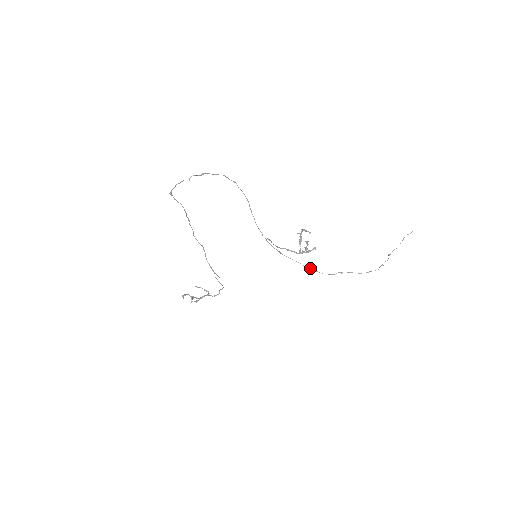
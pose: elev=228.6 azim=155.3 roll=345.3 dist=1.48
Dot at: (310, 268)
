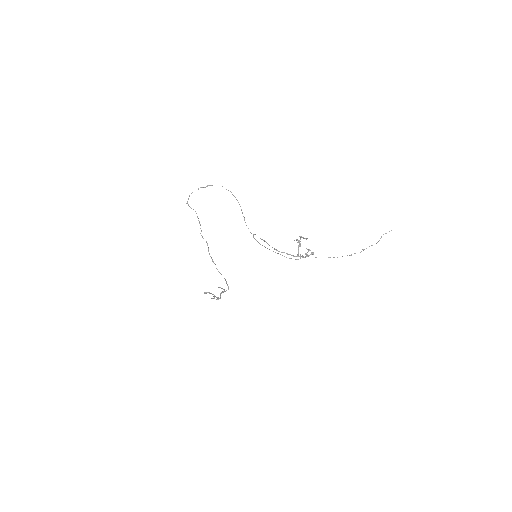
Dot at: (280, 254)
